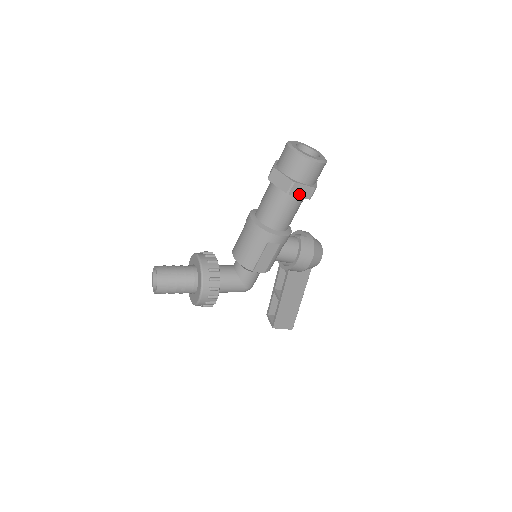
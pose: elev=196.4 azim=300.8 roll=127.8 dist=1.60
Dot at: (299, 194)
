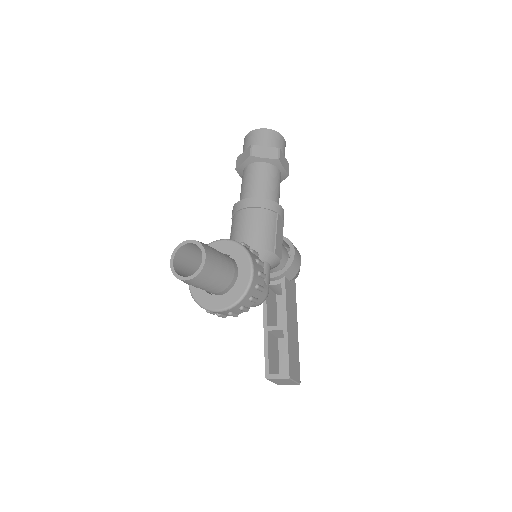
Dot at: (283, 165)
